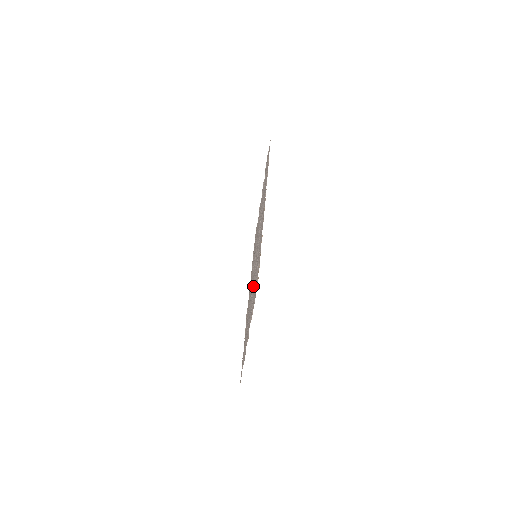
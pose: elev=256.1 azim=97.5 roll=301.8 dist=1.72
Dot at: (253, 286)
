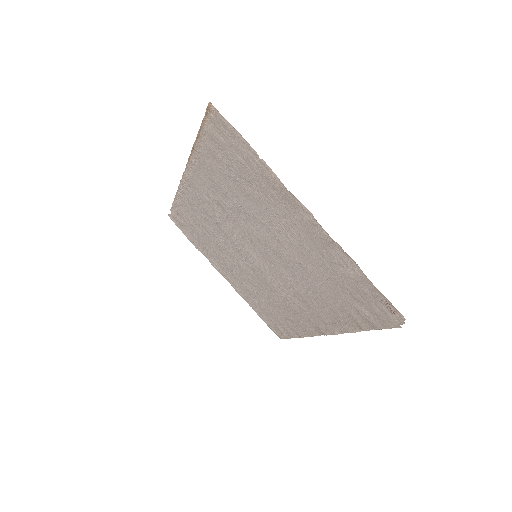
Dot at: (269, 233)
